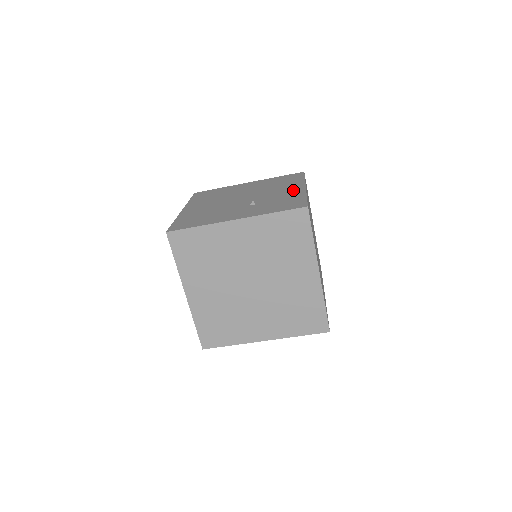
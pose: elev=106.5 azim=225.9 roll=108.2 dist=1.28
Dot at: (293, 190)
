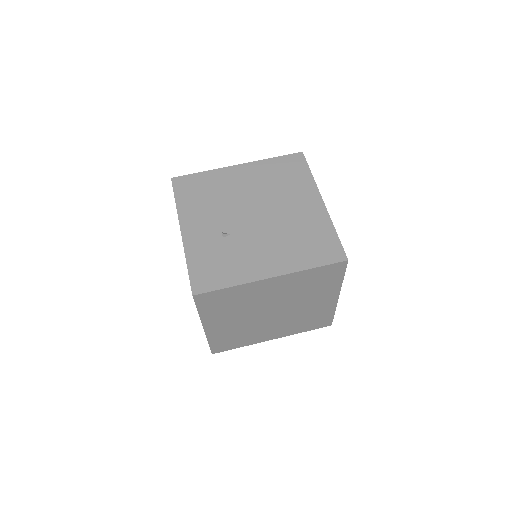
Dot at: (261, 266)
